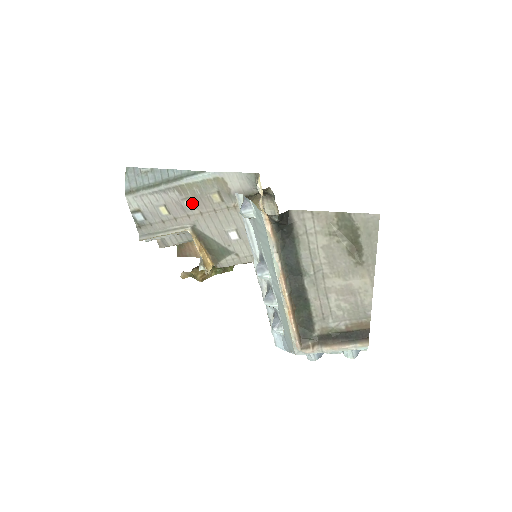
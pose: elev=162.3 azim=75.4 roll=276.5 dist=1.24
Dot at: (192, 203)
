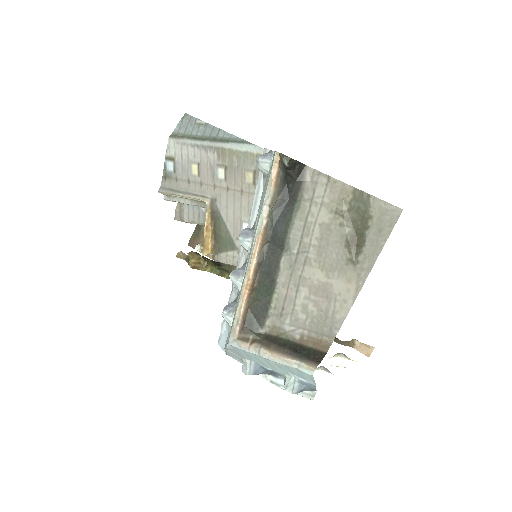
Dot at: (224, 173)
